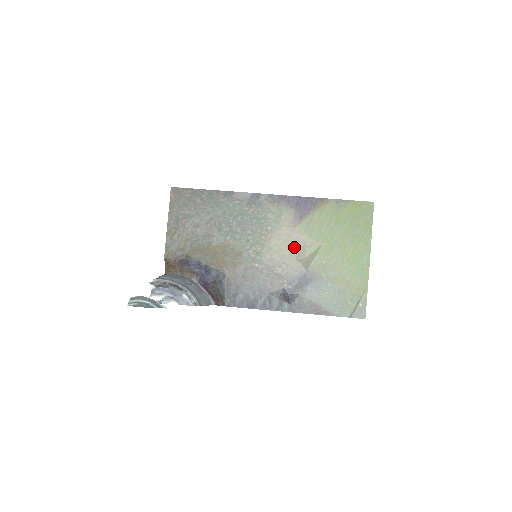
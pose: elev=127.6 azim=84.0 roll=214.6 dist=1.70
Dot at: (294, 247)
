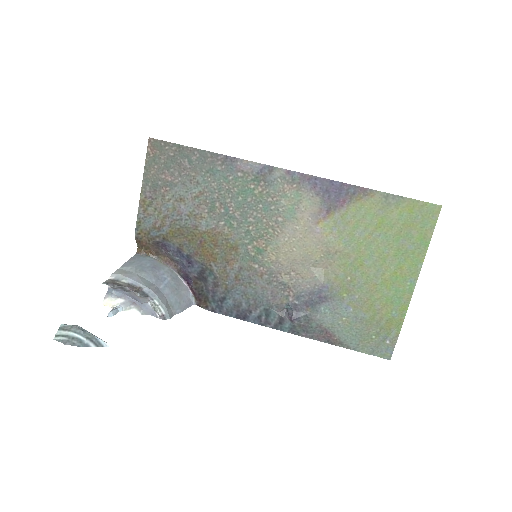
Dot at: (311, 251)
